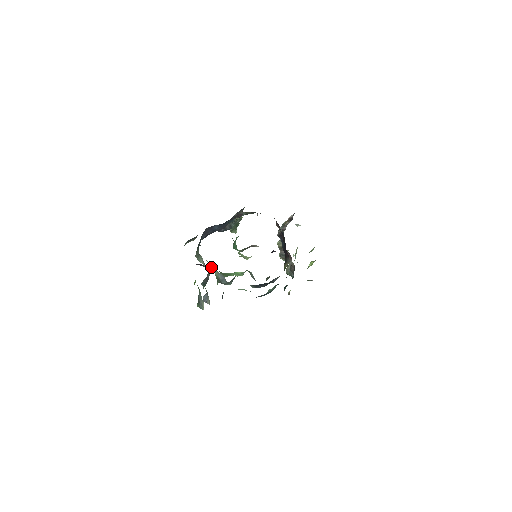
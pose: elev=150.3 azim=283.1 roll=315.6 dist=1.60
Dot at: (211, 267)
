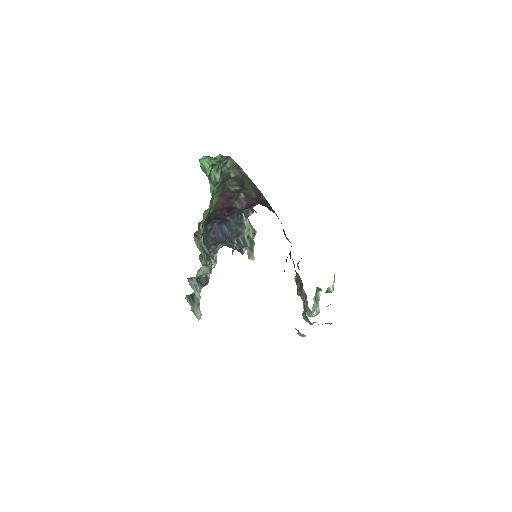
Dot at: occluded
